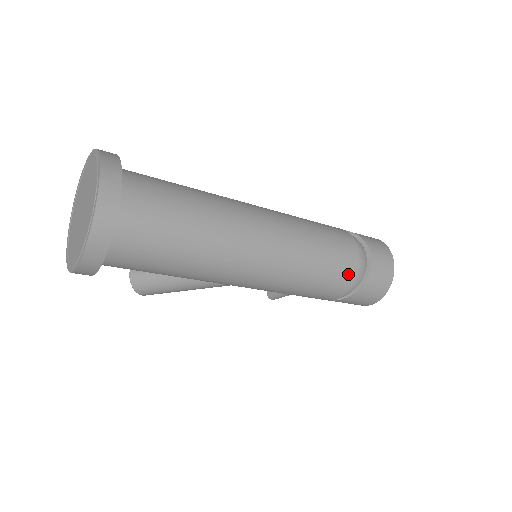
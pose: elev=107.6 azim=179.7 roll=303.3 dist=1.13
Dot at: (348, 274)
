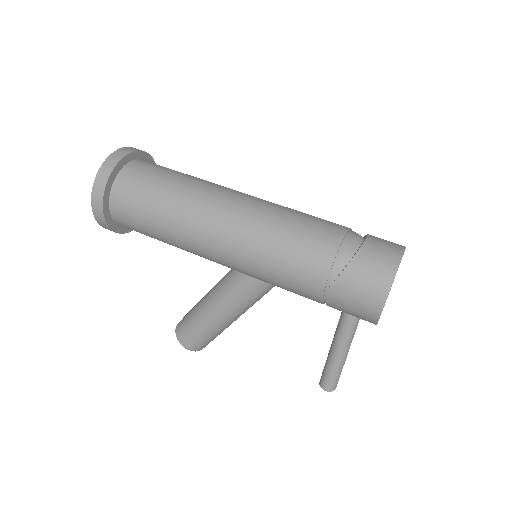
Dot at: (328, 241)
